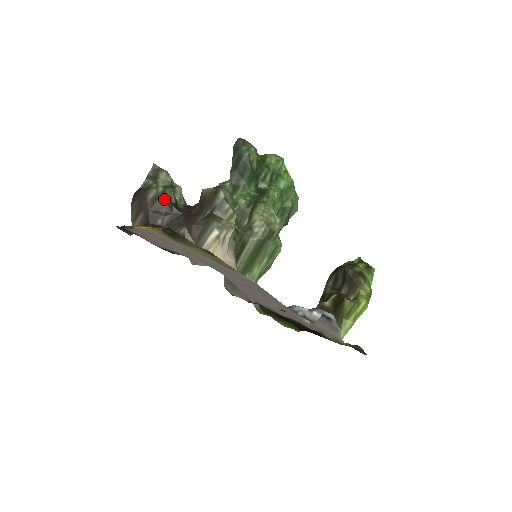
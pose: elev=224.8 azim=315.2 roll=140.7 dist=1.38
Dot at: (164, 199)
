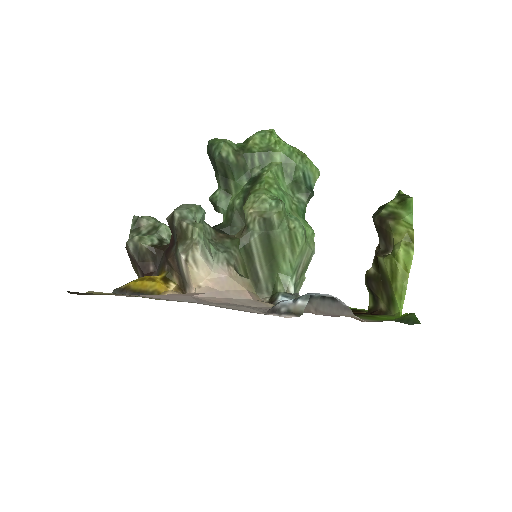
Dot at: (143, 246)
